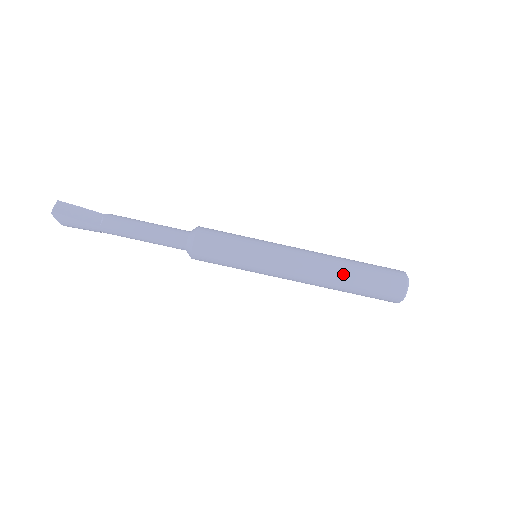
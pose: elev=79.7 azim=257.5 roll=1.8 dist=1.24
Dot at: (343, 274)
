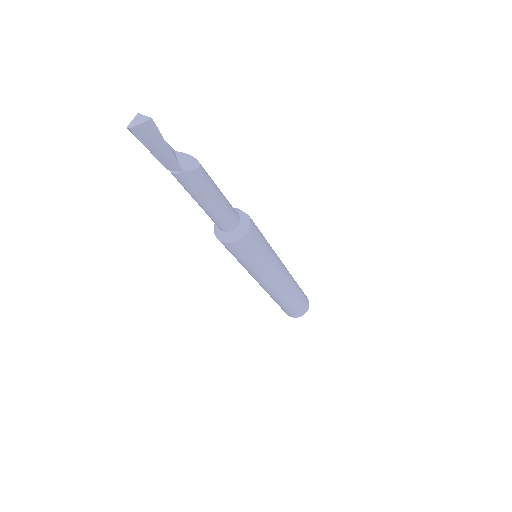
Dot at: (275, 300)
